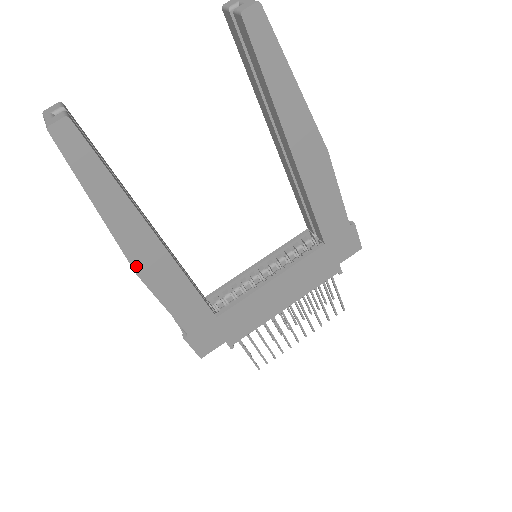
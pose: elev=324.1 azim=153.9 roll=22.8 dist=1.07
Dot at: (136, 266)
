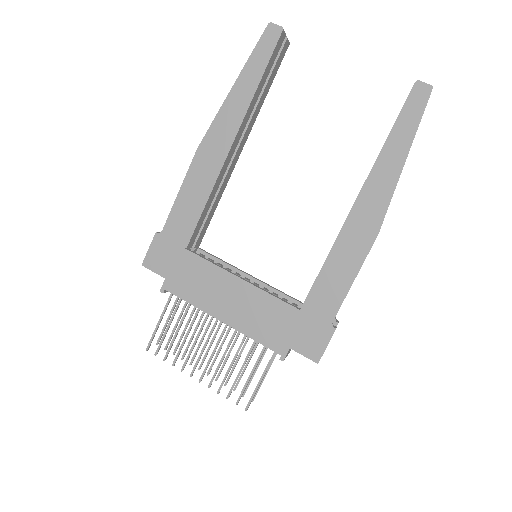
Dot at: (204, 143)
